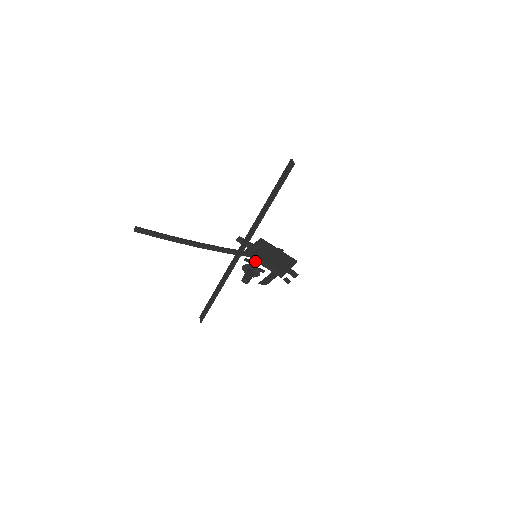
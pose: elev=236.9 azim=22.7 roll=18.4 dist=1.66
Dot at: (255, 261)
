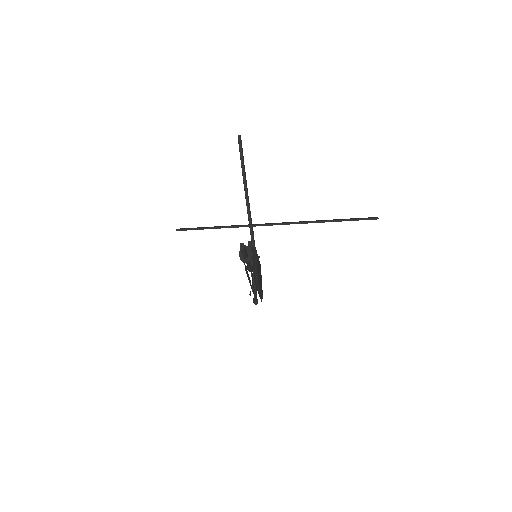
Dot at: occluded
